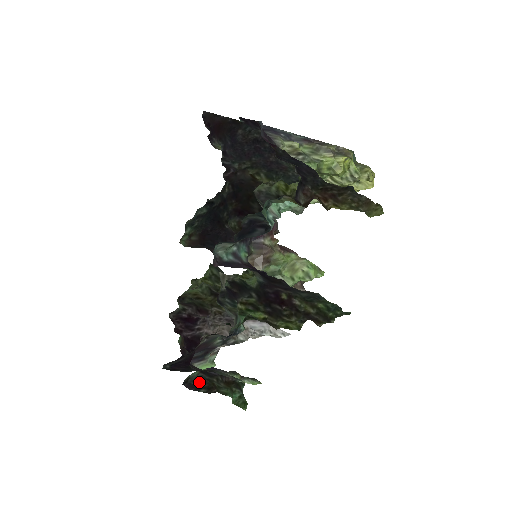
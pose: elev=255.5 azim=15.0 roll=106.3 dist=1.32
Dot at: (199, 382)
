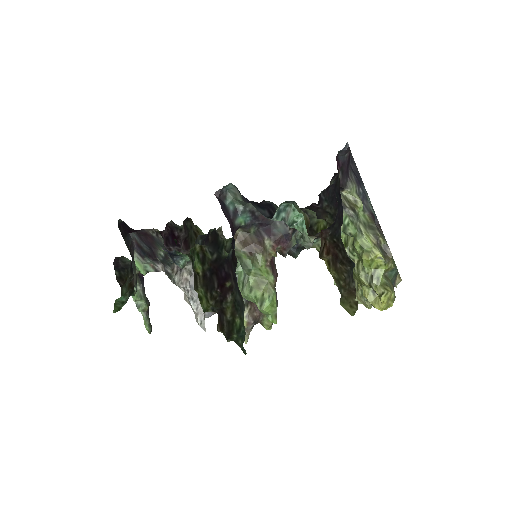
Dot at: (123, 266)
